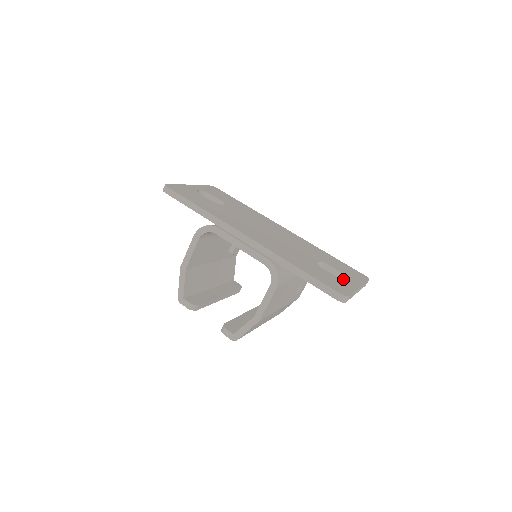
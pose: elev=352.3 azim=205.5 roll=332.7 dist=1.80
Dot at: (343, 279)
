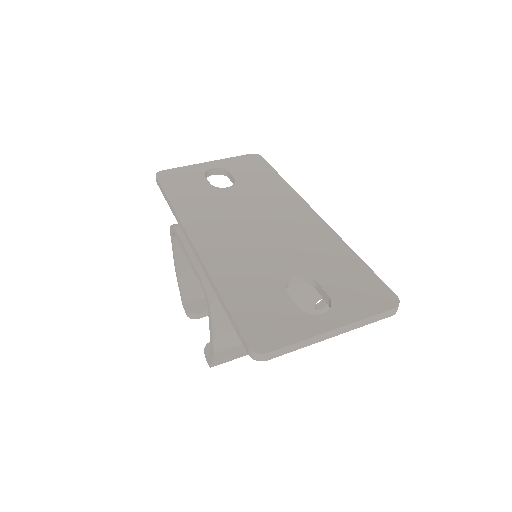
Dot at: occluded
